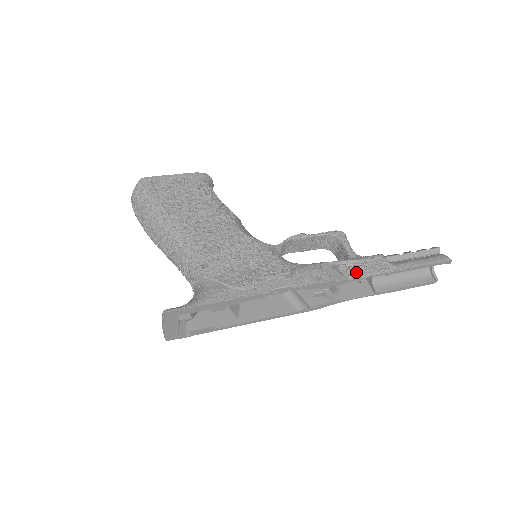
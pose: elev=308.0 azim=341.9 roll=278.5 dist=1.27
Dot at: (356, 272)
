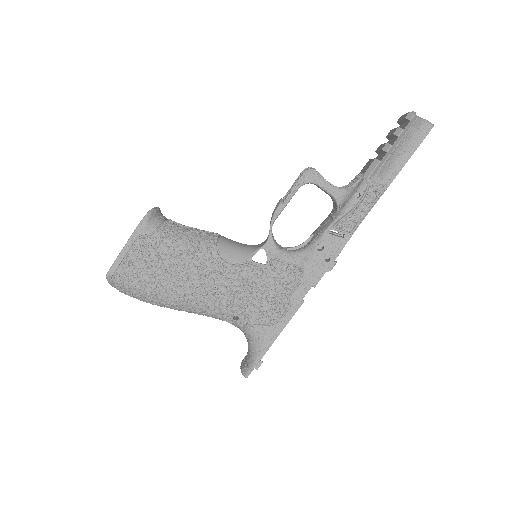
Dot at: (353, 222)
